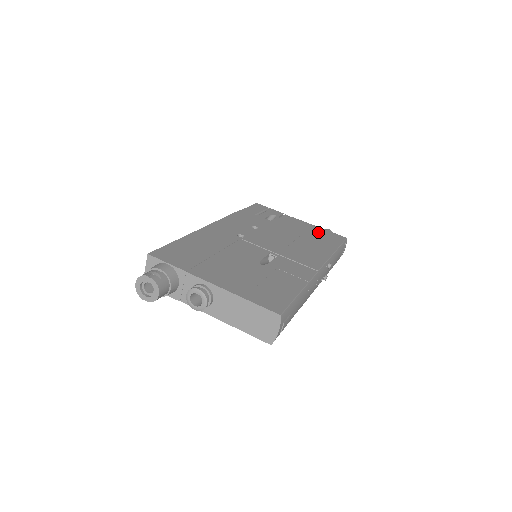
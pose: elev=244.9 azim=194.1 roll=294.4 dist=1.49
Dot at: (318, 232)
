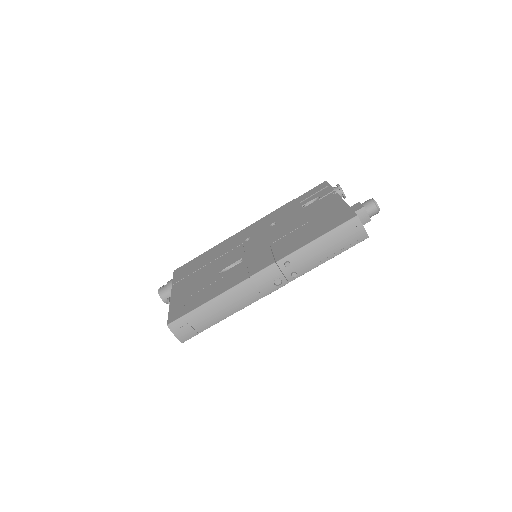
Dot at: (331, 214)
